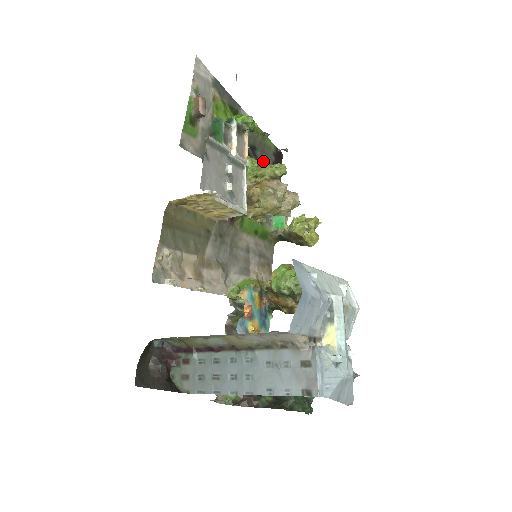
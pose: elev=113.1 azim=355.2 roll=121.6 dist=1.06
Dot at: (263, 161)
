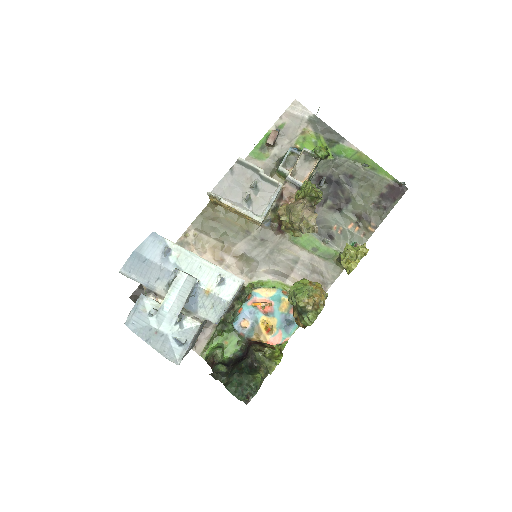
Dot at: (306, 183)
